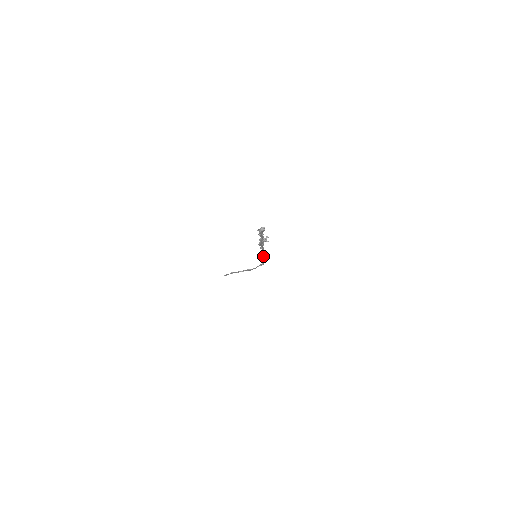
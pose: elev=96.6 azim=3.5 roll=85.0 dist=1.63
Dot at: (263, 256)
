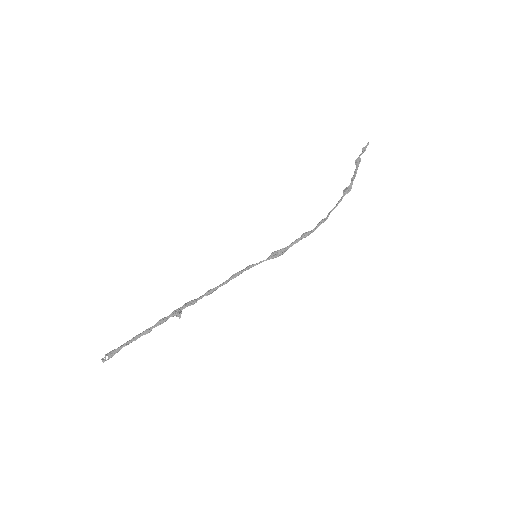
Dot at: (270, 255)
